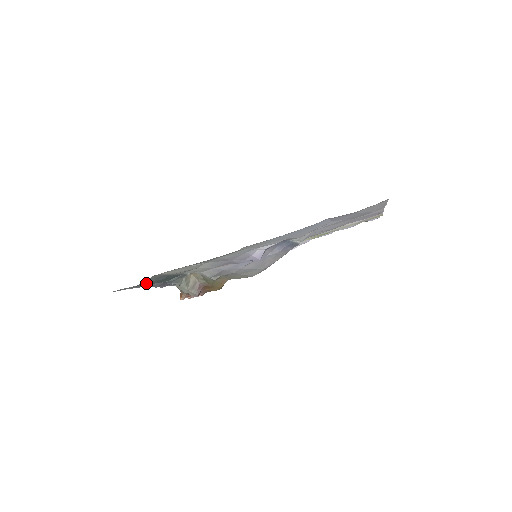
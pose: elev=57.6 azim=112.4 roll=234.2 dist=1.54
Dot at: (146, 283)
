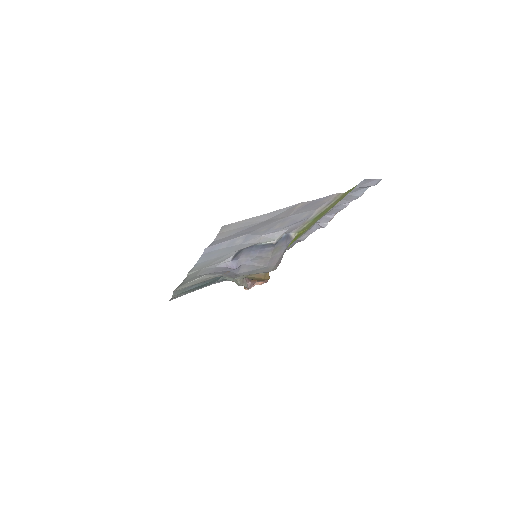
Dot at: (181, 294)
